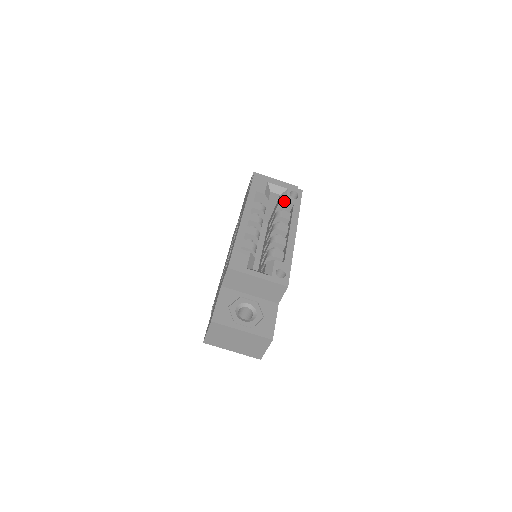
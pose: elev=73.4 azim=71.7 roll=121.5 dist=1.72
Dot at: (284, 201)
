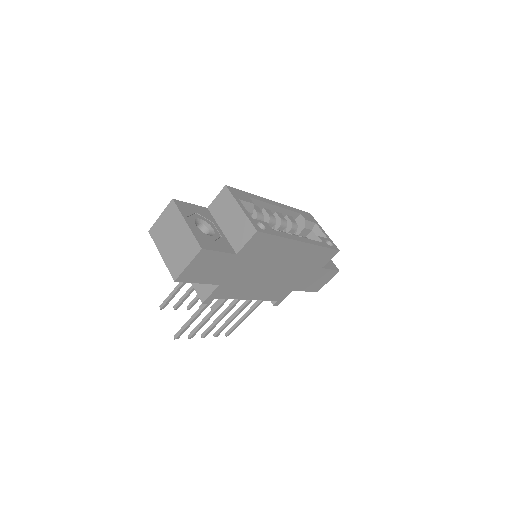
Dot at: occluded
